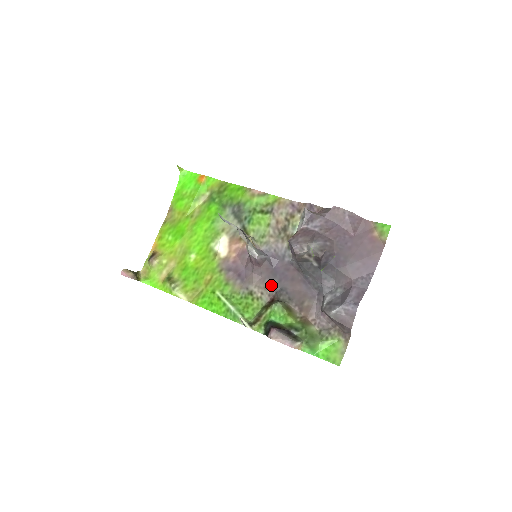
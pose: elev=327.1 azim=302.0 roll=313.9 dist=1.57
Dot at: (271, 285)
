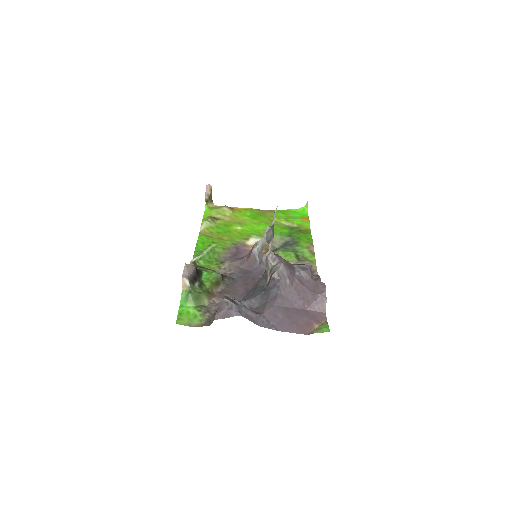
Dot at: (235, 273)
